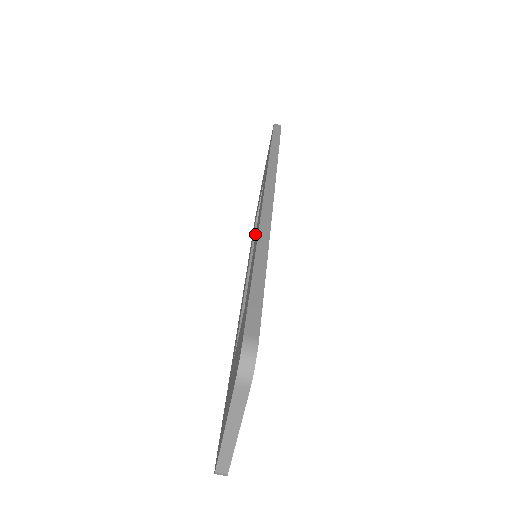
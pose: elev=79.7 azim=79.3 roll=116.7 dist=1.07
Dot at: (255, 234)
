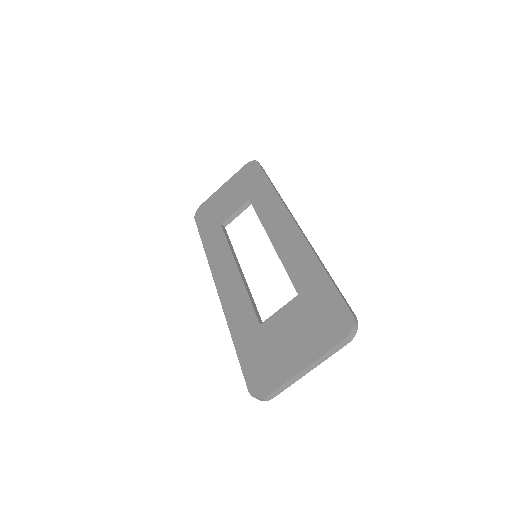
Dot at: (226, 235)
